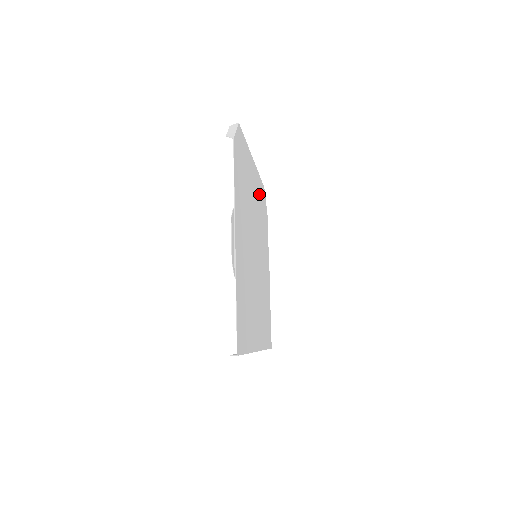
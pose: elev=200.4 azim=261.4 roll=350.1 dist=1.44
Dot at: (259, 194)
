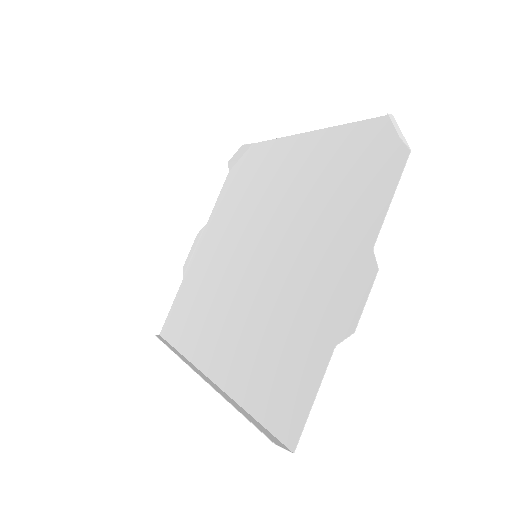
Dot at: (269, 164)
